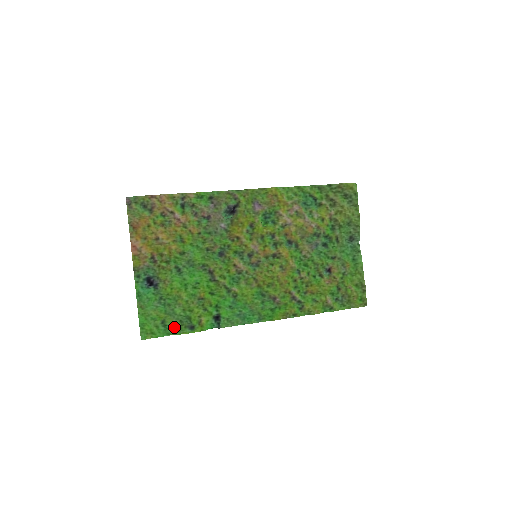
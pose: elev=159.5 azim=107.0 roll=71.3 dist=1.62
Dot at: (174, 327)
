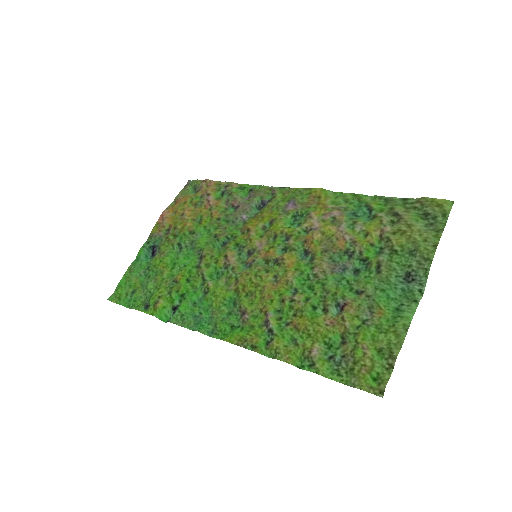
Dot at: (137, 301)
